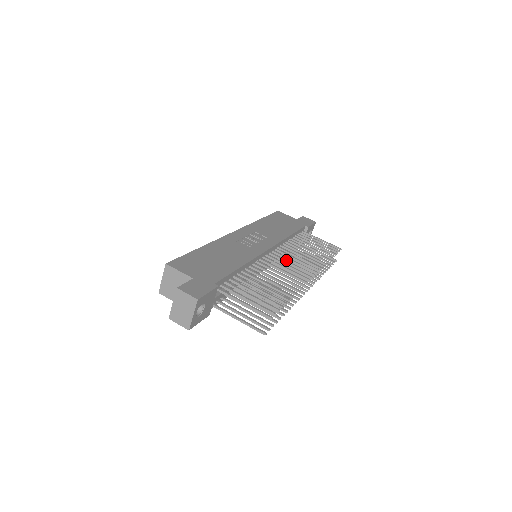
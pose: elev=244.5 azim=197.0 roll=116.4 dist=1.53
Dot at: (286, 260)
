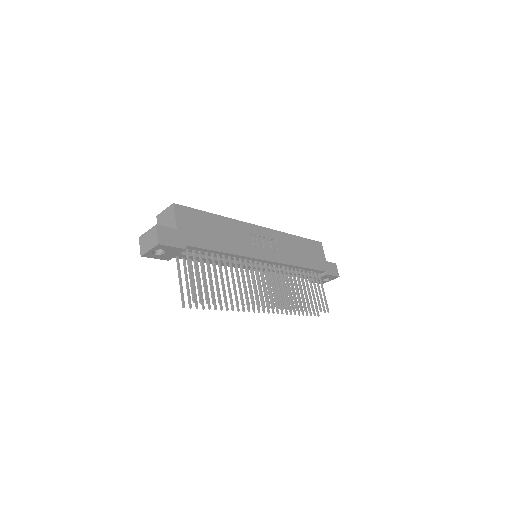
Dot at: (269, 279)
